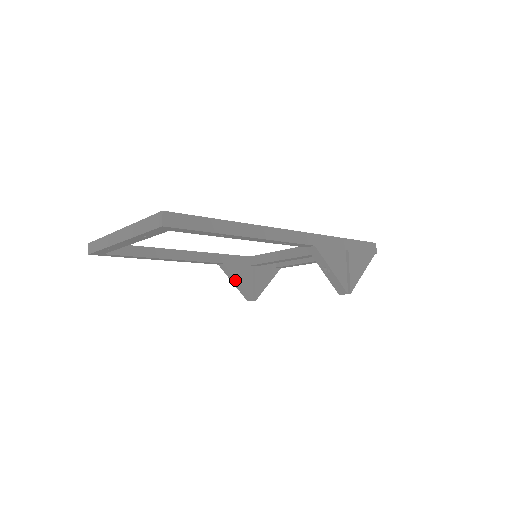
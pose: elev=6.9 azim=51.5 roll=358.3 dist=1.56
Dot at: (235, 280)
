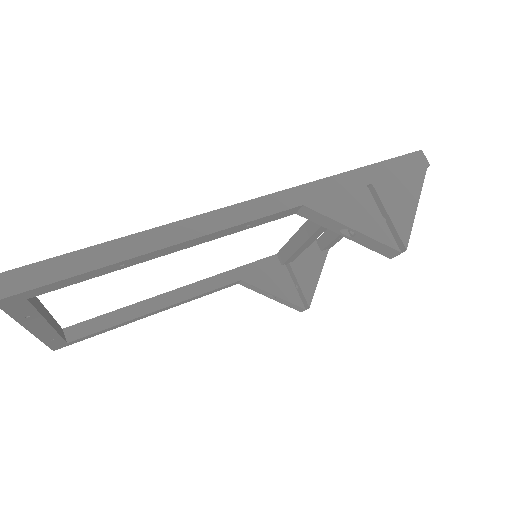
Dot at: (268, 294)
